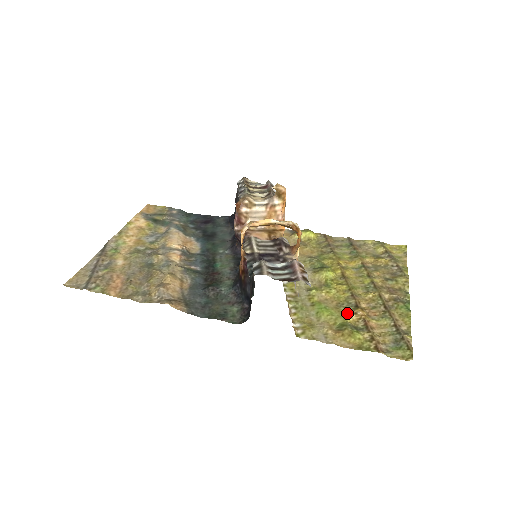
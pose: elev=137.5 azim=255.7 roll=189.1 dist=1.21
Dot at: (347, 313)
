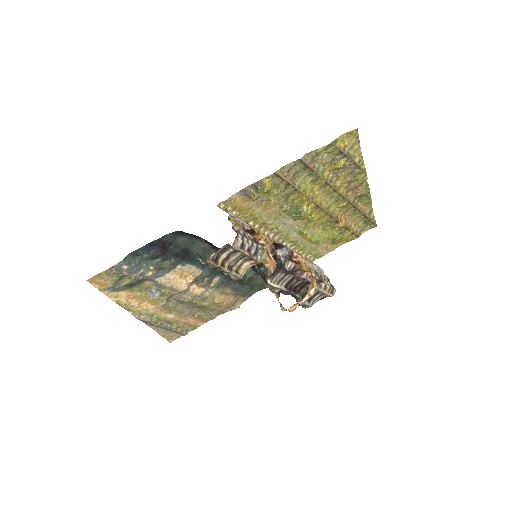
Dot at: (332, 228)
